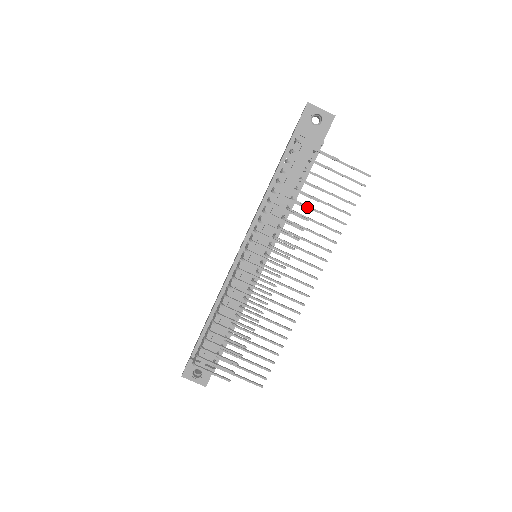
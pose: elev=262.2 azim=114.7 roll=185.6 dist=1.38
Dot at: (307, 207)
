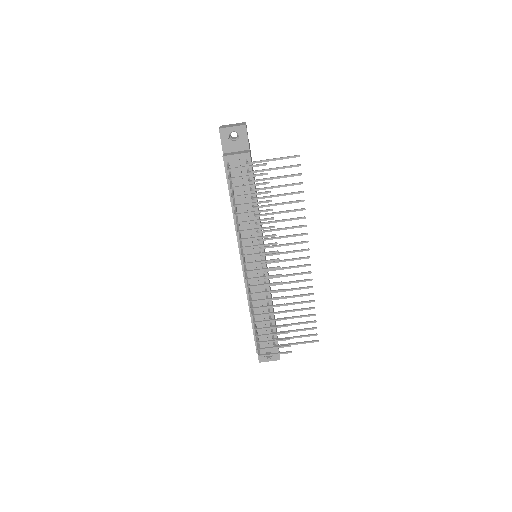
Dot at: (266, 210)
